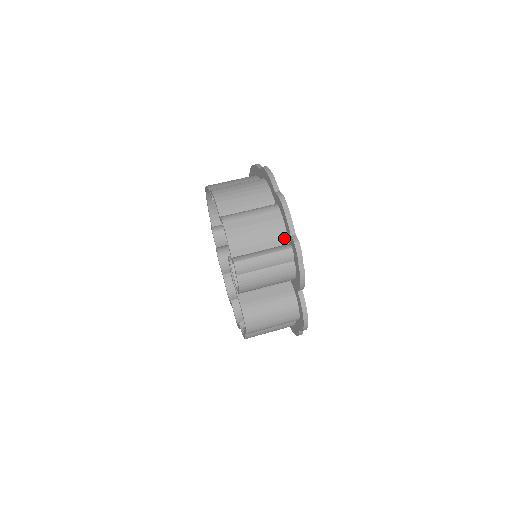
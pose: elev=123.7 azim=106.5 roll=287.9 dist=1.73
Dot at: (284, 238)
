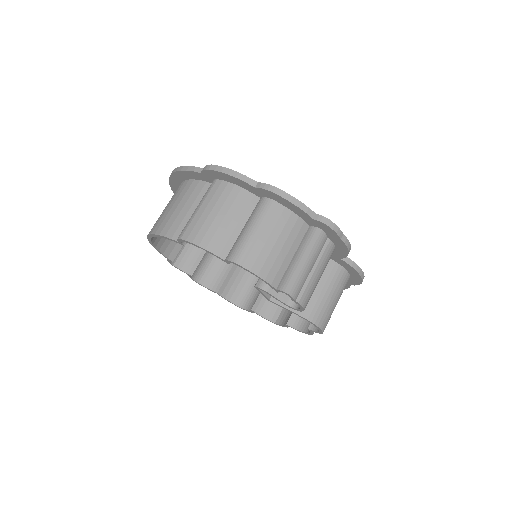
Dot at: (302, 225)
